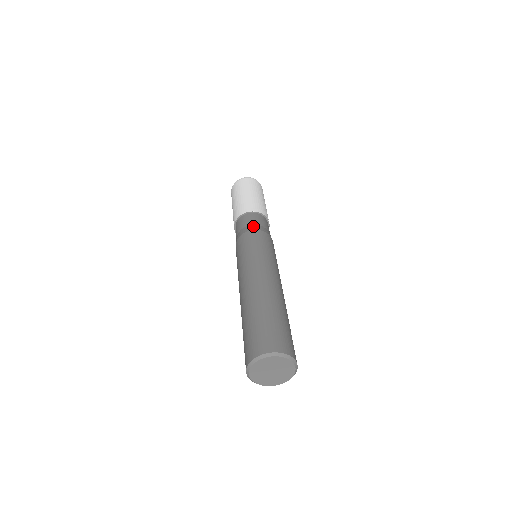
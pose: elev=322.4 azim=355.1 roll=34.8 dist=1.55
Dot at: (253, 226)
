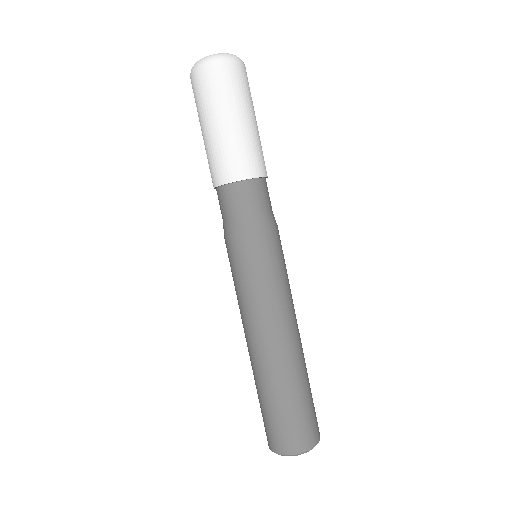
Dot at: (230, 224)
